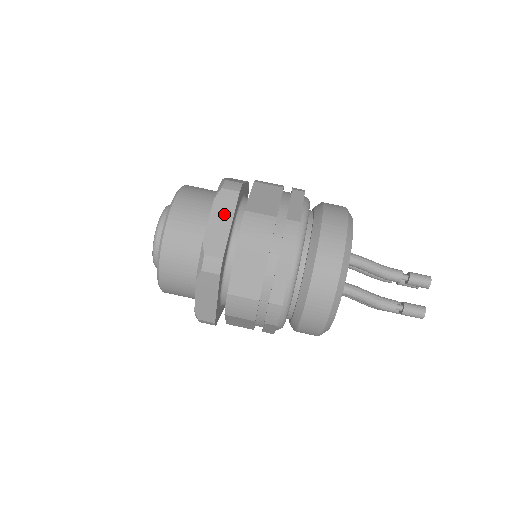
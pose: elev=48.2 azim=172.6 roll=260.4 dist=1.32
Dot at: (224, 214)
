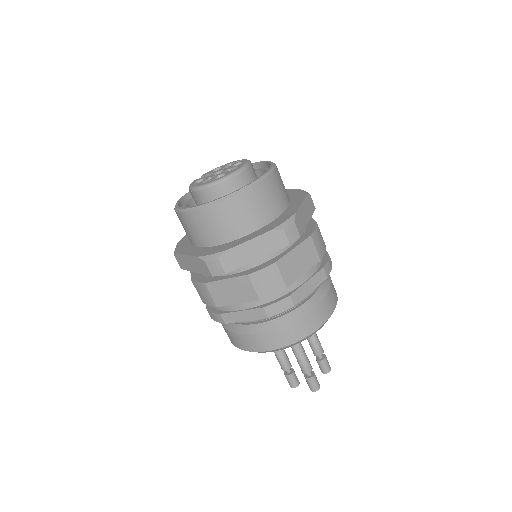
Dot at: (308, 211)
